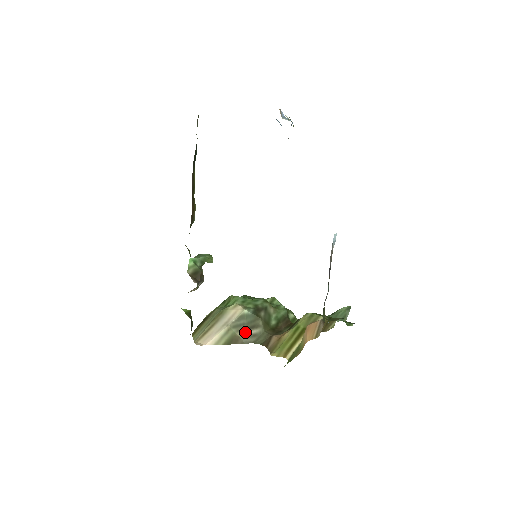
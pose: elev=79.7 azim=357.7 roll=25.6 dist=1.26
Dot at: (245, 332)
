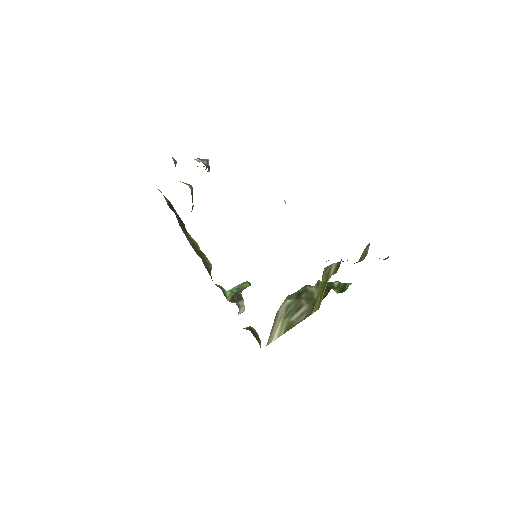
Dot at: (295, 315)
